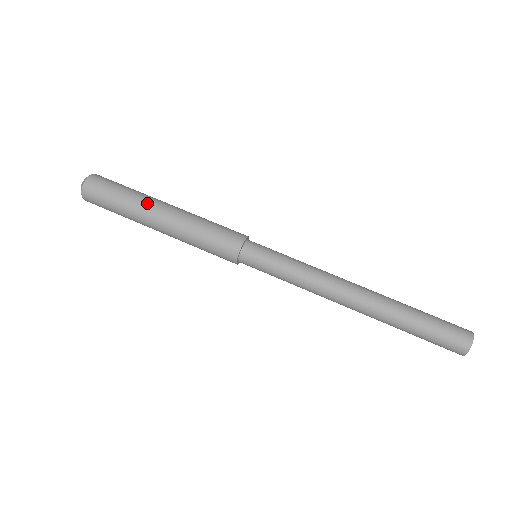
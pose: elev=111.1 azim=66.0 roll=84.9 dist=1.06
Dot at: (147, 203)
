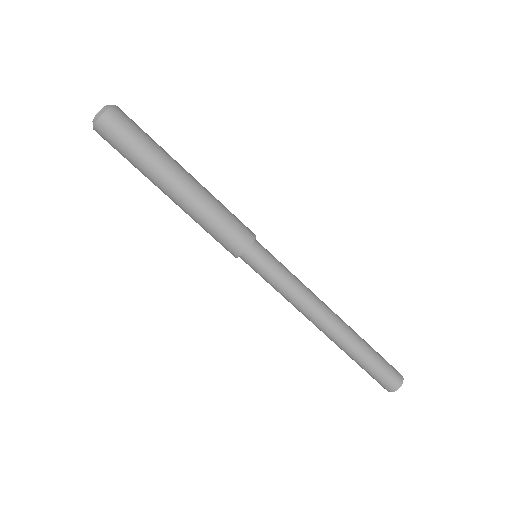
Dot at: (154, 182)
